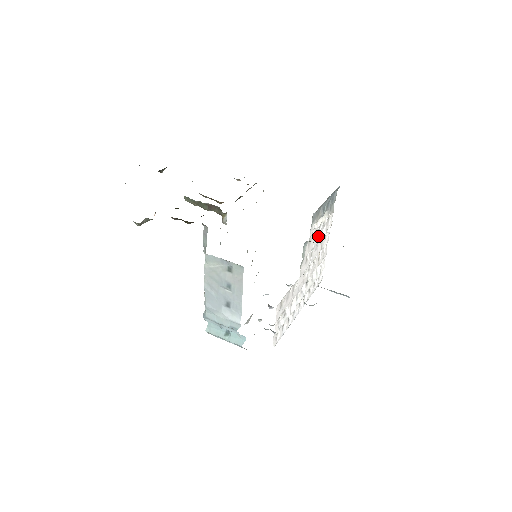
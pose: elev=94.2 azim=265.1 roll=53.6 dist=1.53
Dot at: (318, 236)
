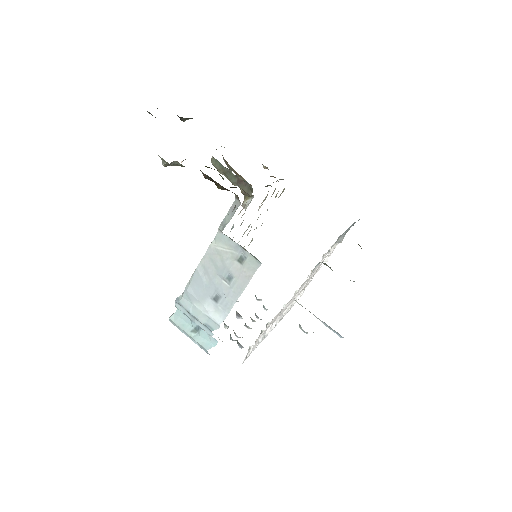
Dot at: (322, 261)
